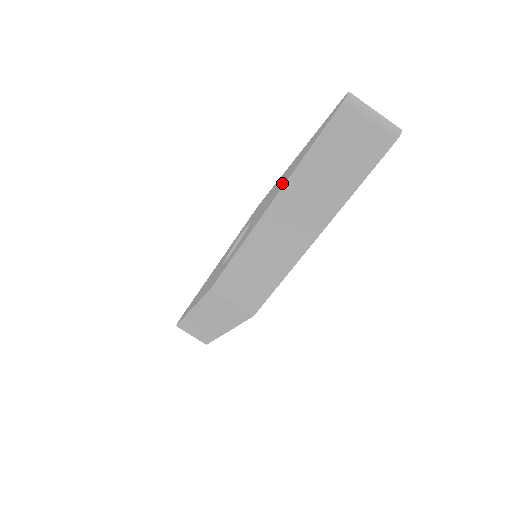
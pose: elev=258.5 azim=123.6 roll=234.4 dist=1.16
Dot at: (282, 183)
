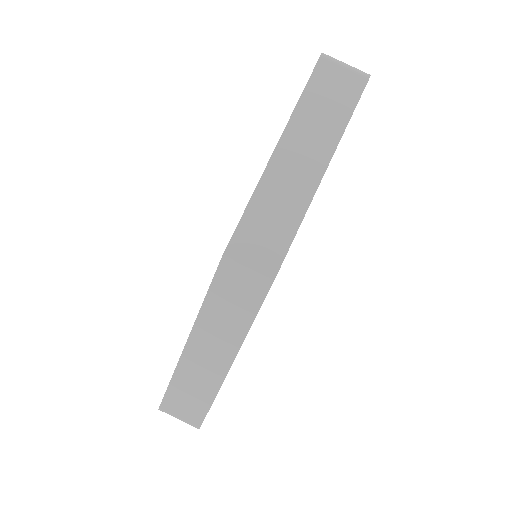
Dot at: occluded
